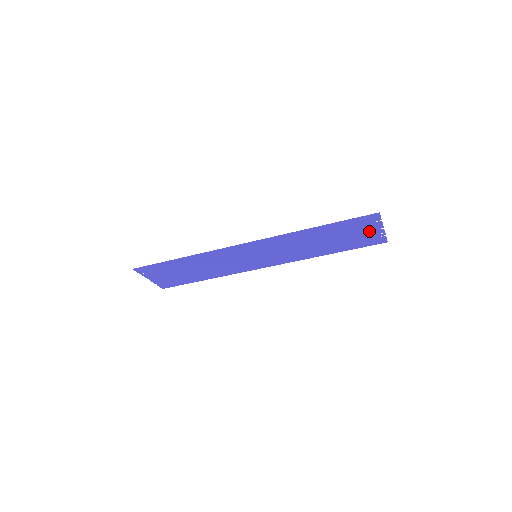
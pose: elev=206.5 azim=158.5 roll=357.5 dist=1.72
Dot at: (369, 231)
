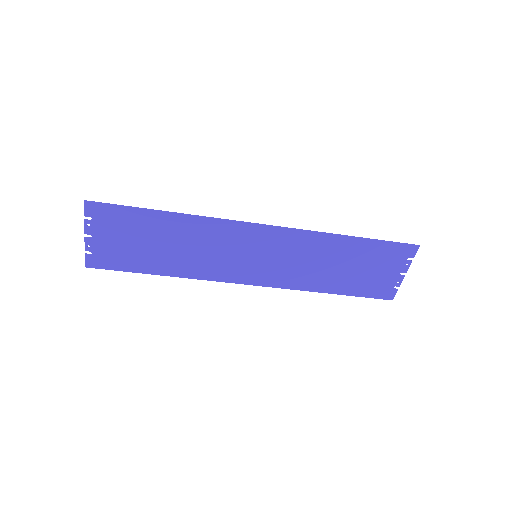
Dot at: (391, 272)
